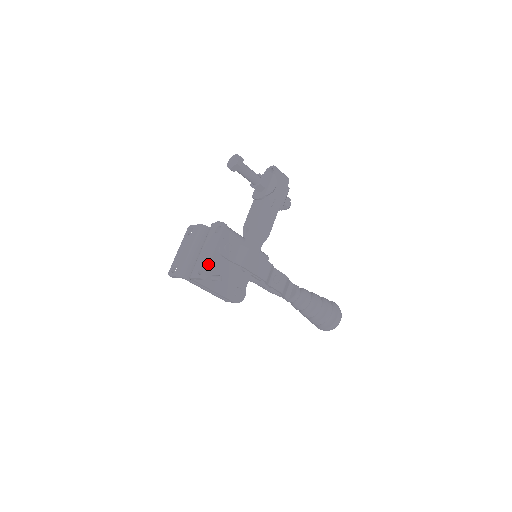
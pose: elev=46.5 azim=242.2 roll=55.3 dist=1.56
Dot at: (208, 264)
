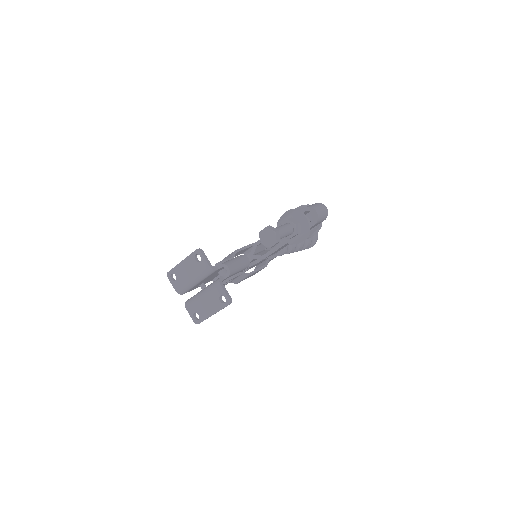
Dot at: (203, 320)
